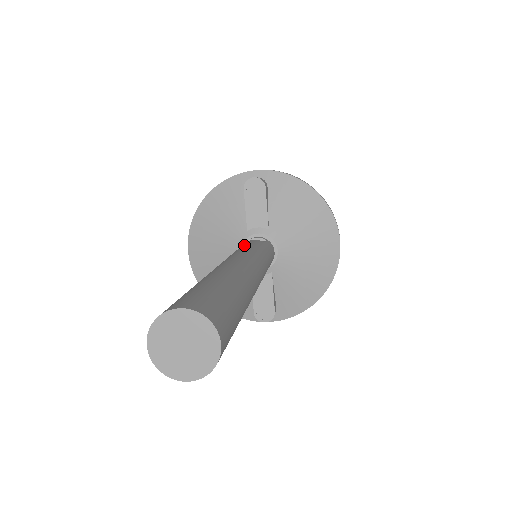
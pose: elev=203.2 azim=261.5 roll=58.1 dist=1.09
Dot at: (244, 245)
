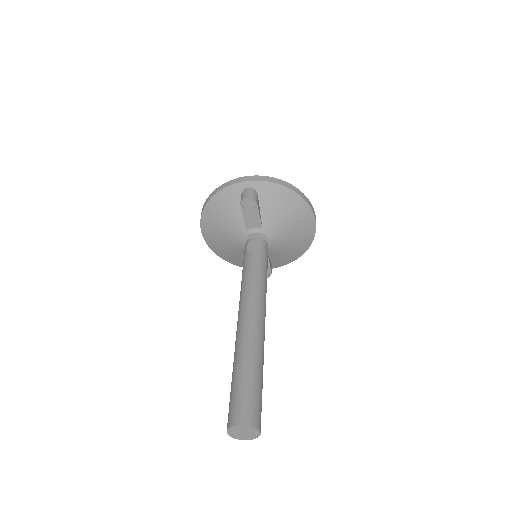
Dot at: (249, 269)
